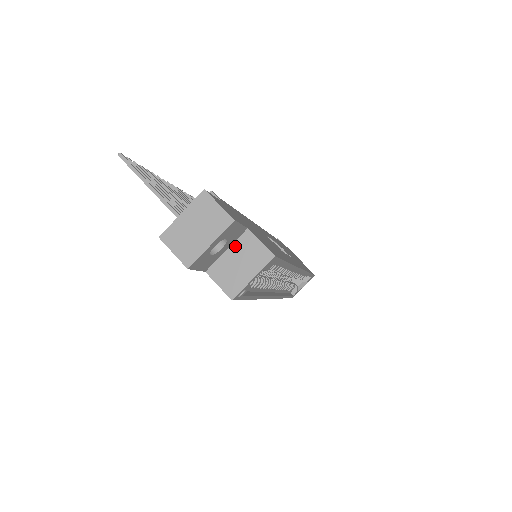
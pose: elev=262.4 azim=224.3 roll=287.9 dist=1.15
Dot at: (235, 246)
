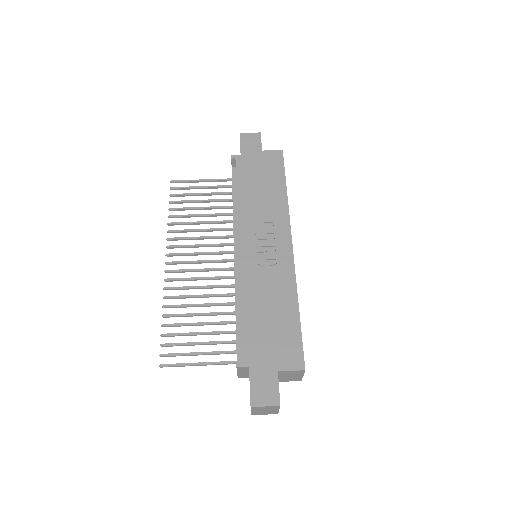
Dot at: (280, 375)
